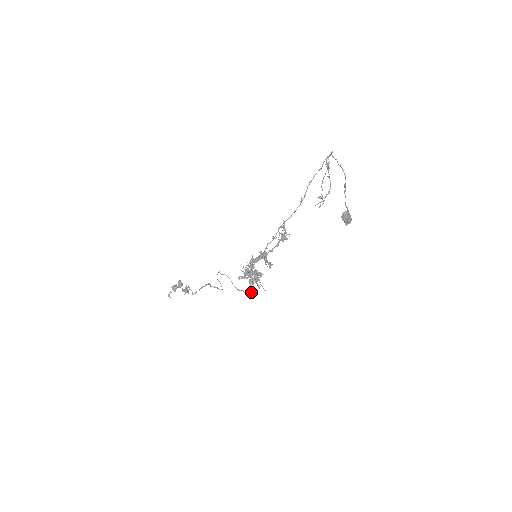
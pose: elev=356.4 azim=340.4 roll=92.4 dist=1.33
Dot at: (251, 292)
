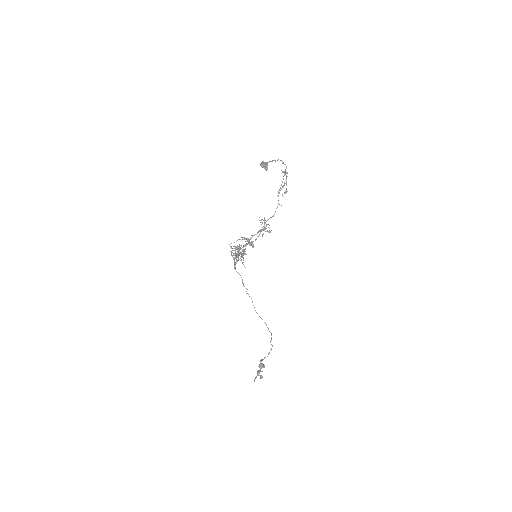
Dot at: (234, 263)
